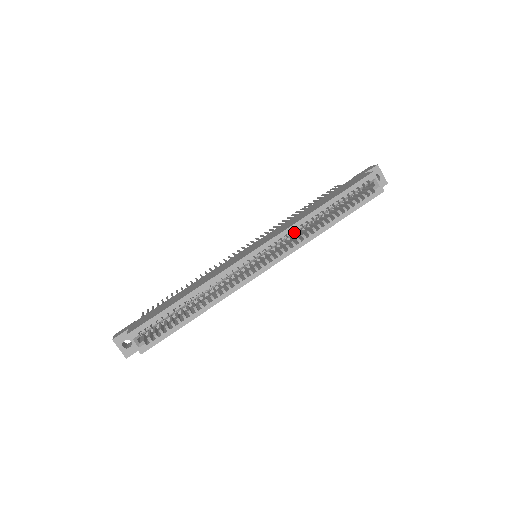
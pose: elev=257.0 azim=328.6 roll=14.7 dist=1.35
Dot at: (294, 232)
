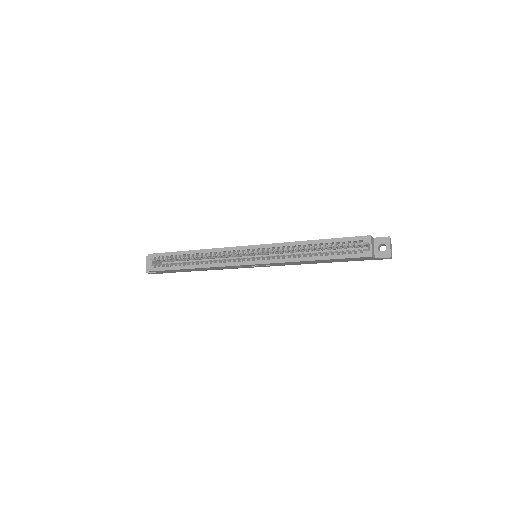
Dot at: (281, 249)
